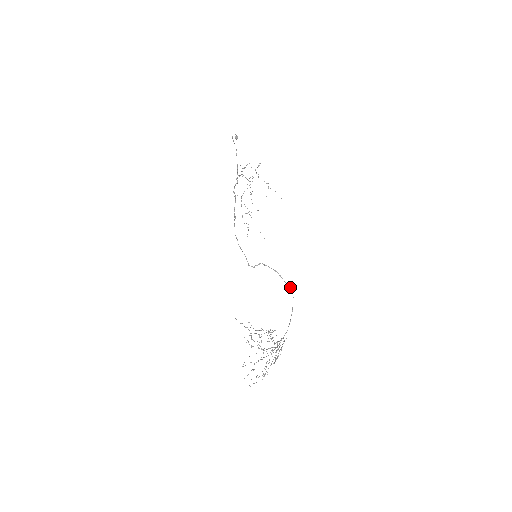
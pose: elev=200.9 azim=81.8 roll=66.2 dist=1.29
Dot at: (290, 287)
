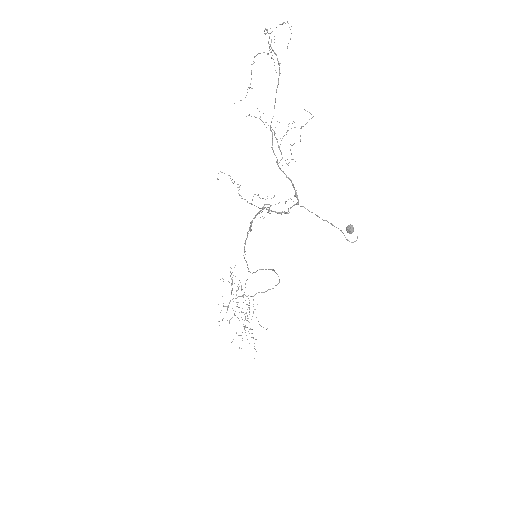
Dot at: occluded
